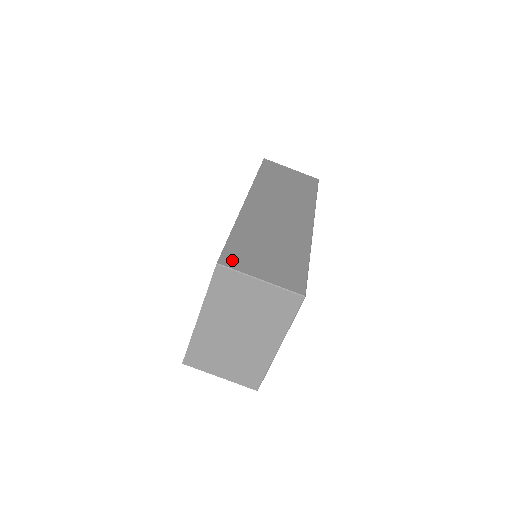
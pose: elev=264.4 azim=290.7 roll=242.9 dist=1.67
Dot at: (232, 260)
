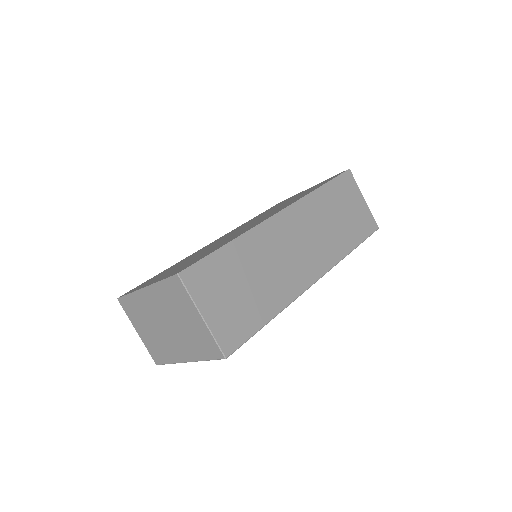
Dot at: (196, 278)
